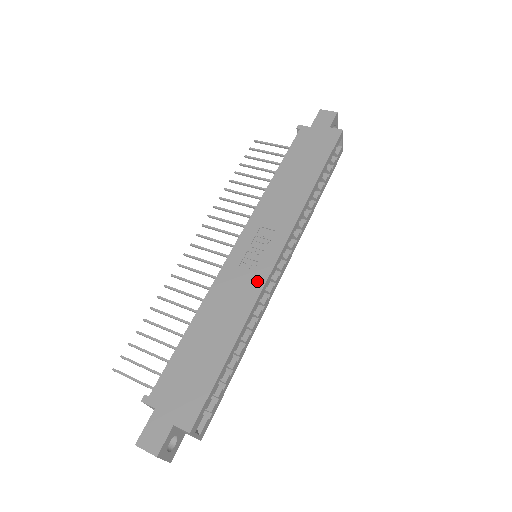
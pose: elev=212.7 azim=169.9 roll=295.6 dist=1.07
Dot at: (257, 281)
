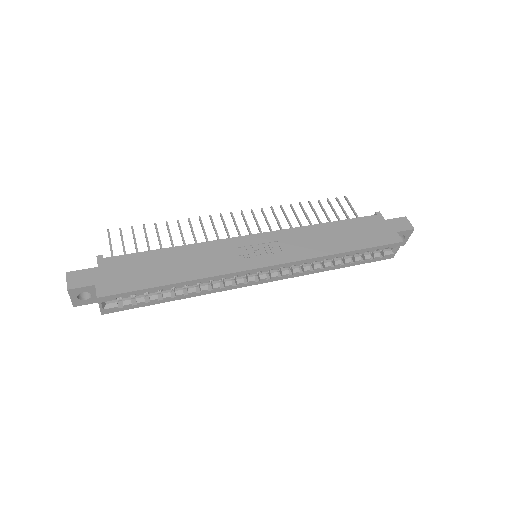
Dot at: (235, 266)
